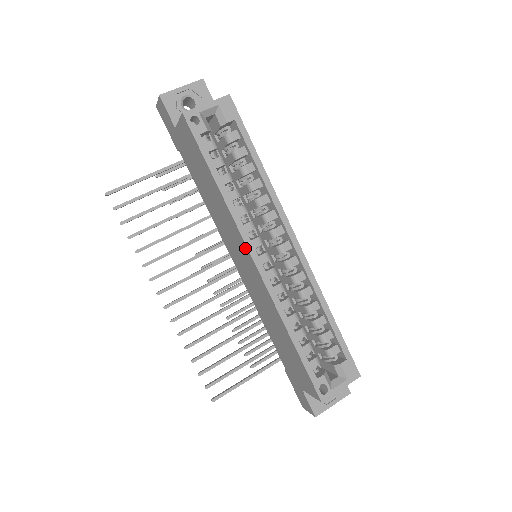
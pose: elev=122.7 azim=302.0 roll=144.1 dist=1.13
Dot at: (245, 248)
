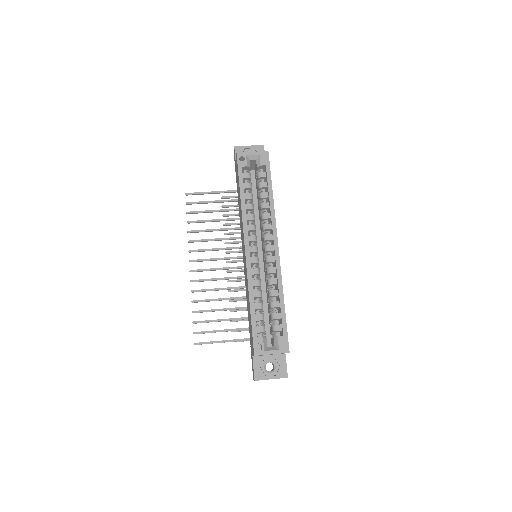
Dot at: (244, 239)
